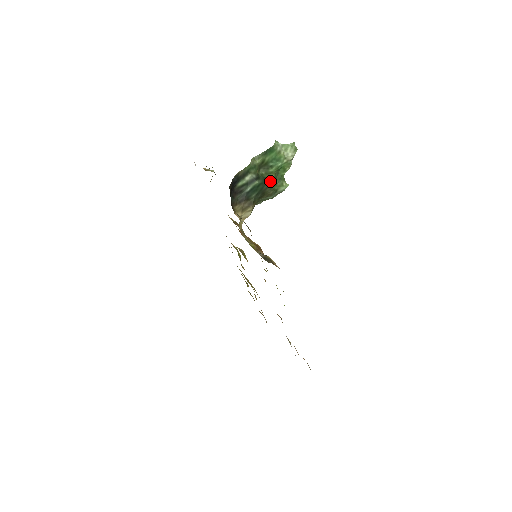
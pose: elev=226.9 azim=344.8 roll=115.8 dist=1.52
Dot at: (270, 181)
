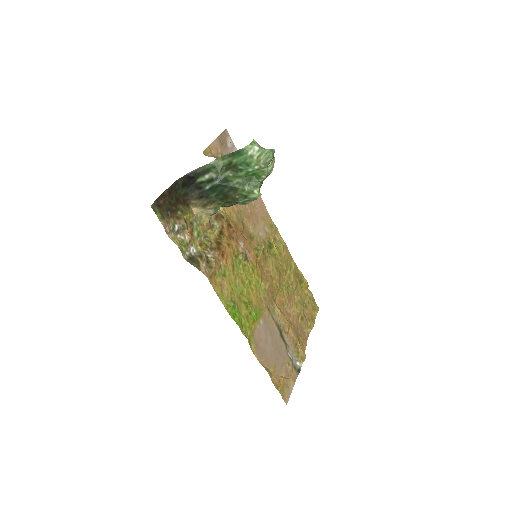
Dot at: (232, 185)
